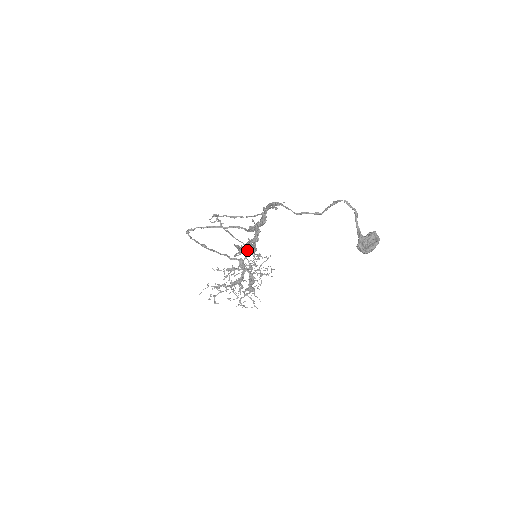
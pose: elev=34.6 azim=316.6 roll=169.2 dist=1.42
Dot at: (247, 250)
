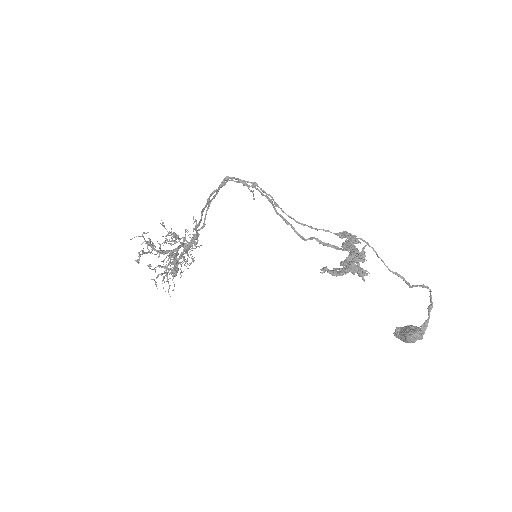
Dot at: (201, 228)
